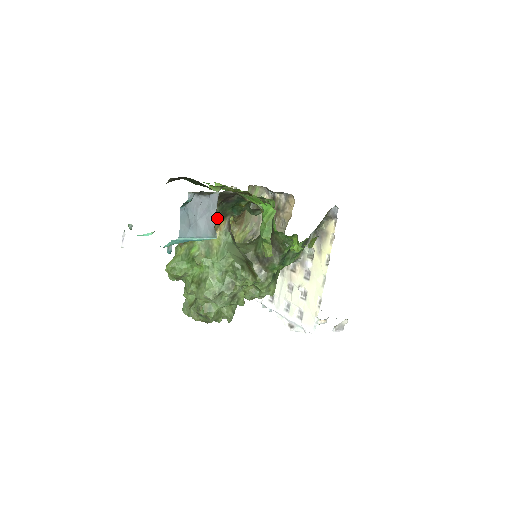
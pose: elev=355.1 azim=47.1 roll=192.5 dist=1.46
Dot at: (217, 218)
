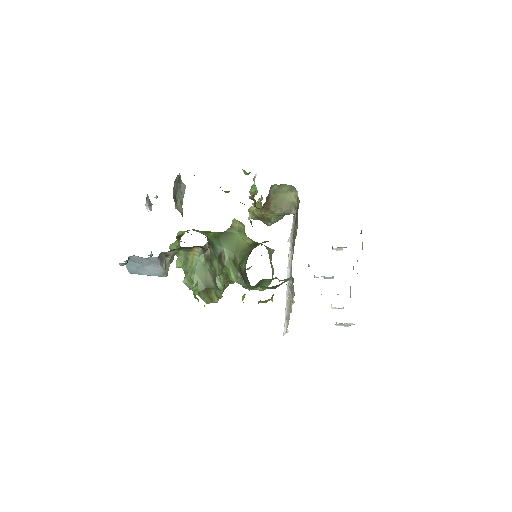
Dot at: (185, 248)
